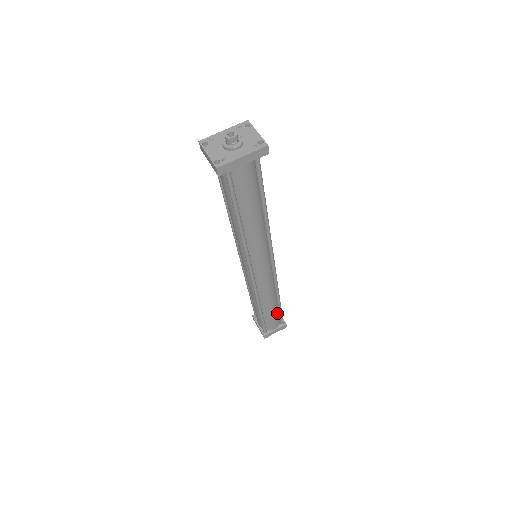
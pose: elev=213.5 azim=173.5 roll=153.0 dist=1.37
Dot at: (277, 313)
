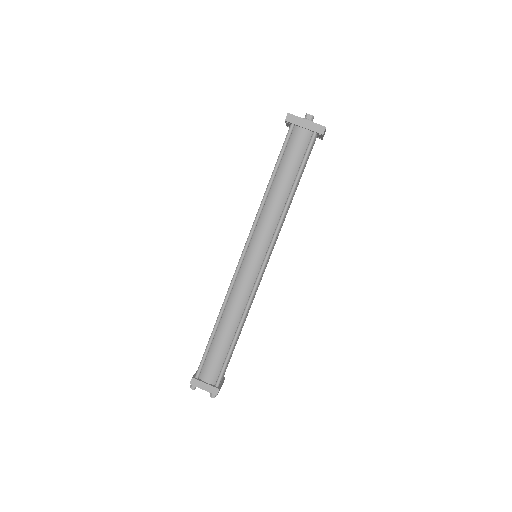
Dot at: (223, 358)
